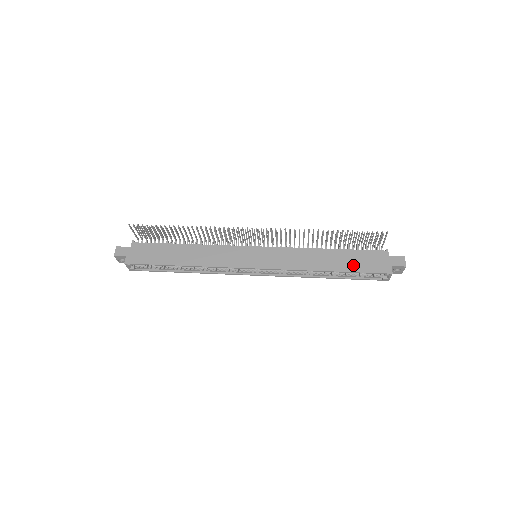
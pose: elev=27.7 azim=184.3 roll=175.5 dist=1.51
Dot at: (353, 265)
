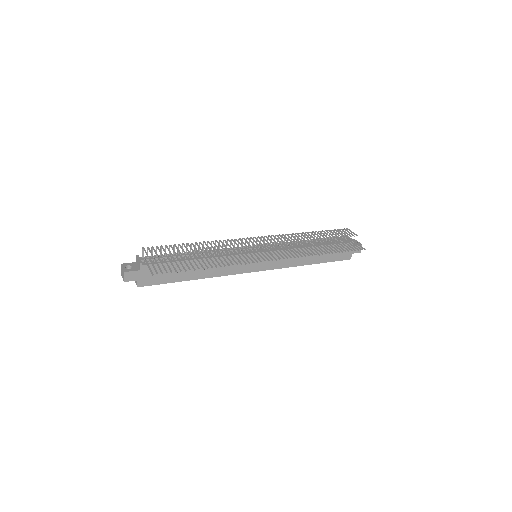
Dot at: (328, 257)
